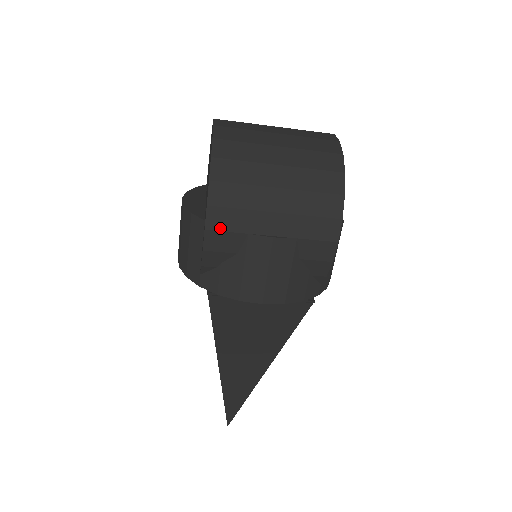
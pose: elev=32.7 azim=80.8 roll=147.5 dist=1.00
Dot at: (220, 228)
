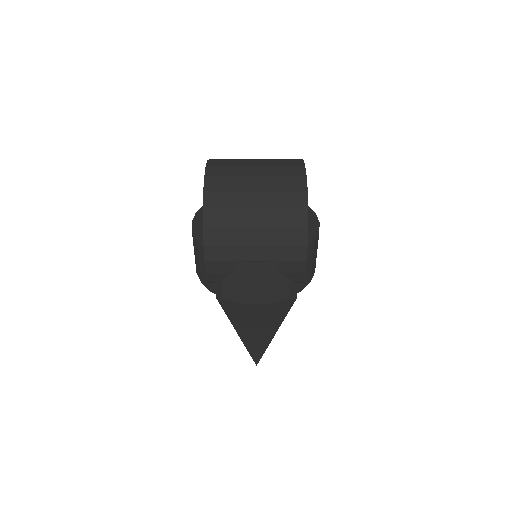
Dot at: (216, 259)
